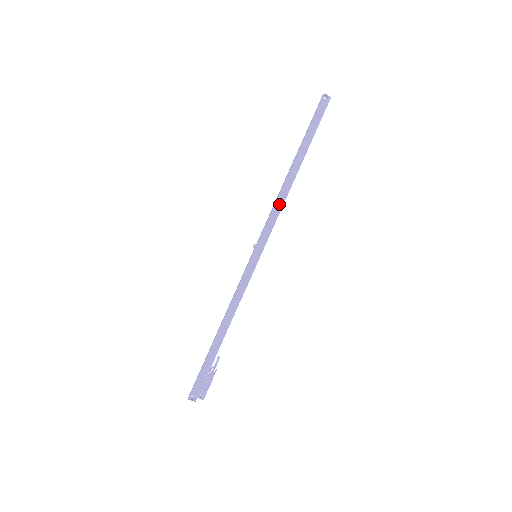
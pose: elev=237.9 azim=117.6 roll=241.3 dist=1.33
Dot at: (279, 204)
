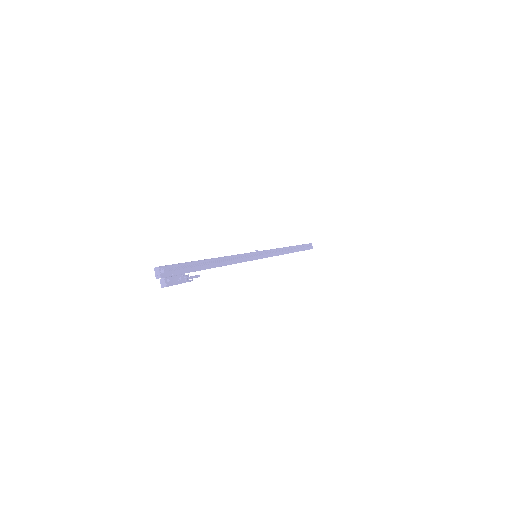
Dot at: (279, 251)
